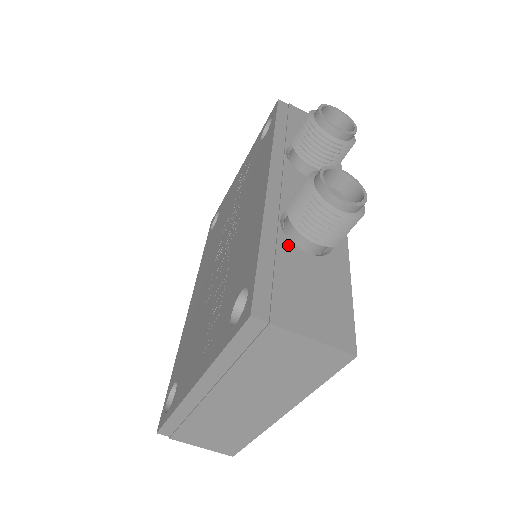
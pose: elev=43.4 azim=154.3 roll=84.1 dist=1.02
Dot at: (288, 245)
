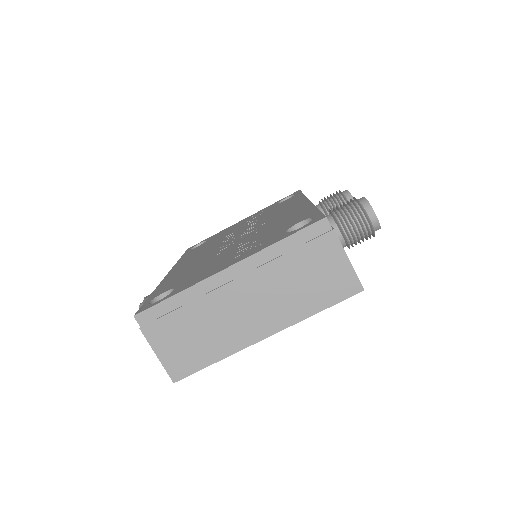
Dot at: occluded
